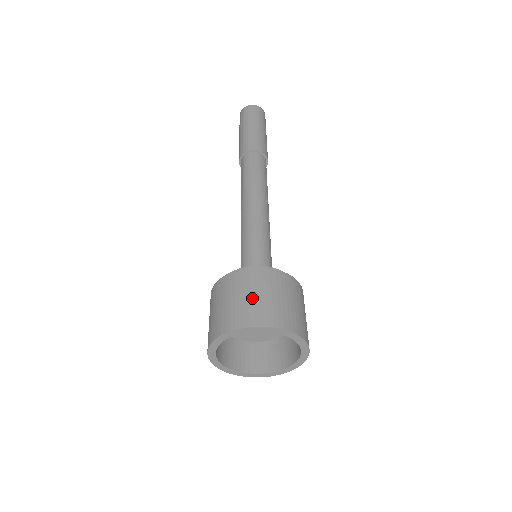
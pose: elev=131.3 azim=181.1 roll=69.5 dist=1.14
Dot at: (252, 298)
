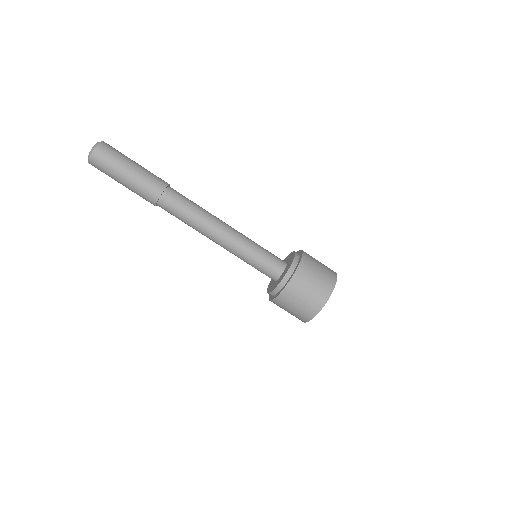
Dot at: (317, 280)
